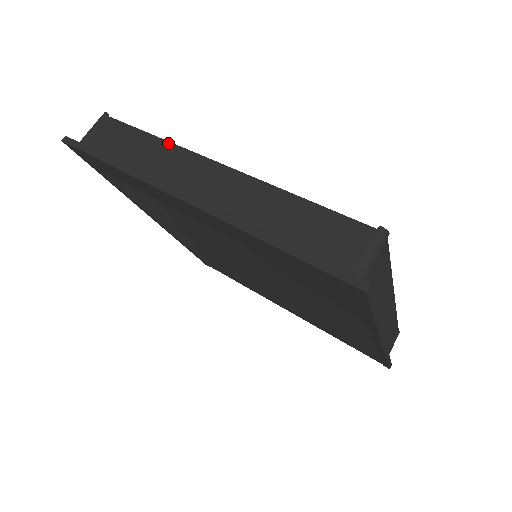
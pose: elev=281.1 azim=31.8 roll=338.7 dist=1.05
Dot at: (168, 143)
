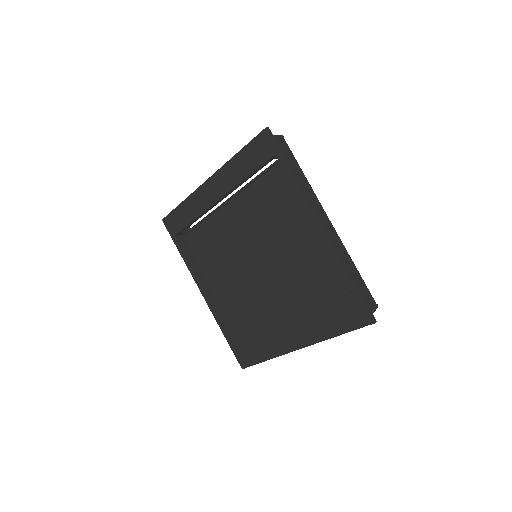
Dot at: occluded
